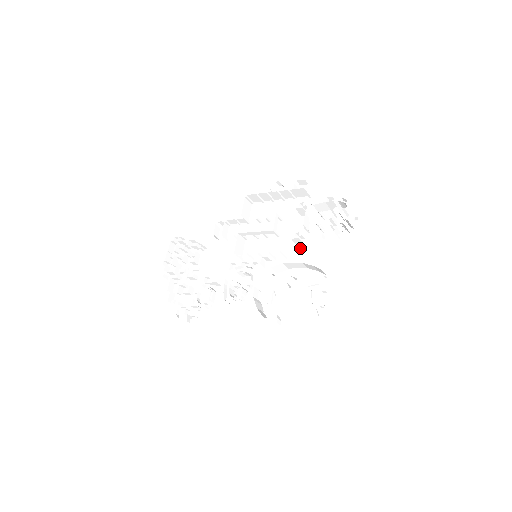
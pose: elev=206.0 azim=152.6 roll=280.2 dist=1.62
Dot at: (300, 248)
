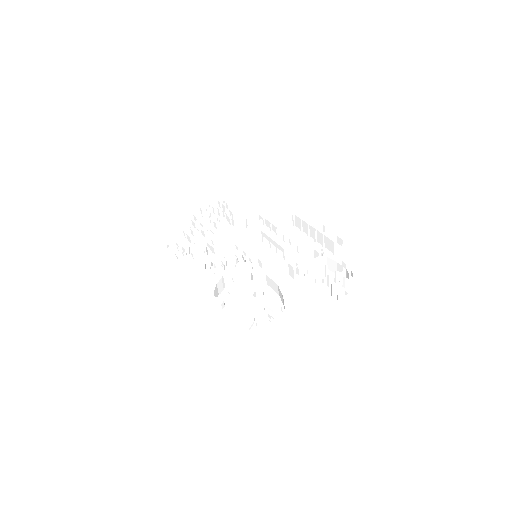
Dot at: (289, 278)
